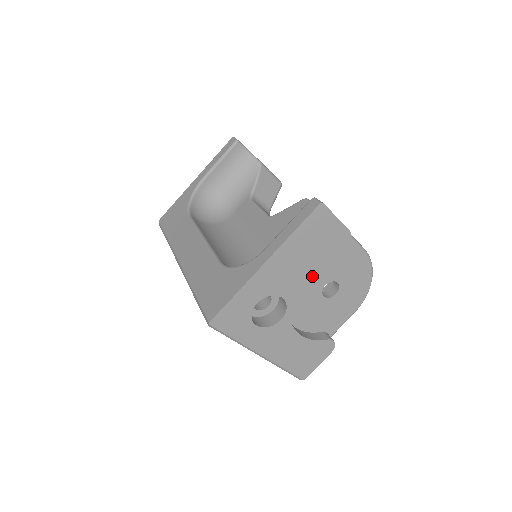
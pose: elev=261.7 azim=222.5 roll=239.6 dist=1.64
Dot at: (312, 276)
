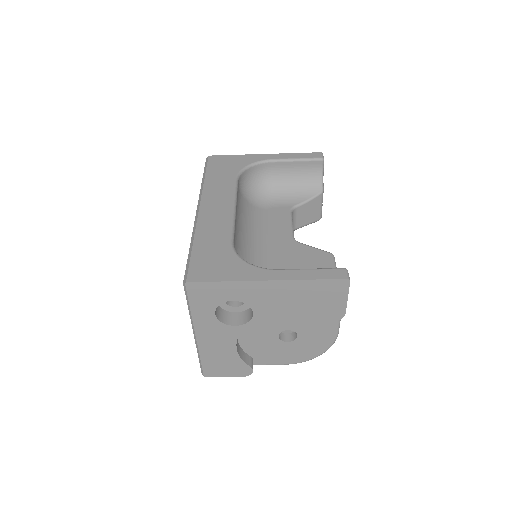
Dot at: (287, 316)
